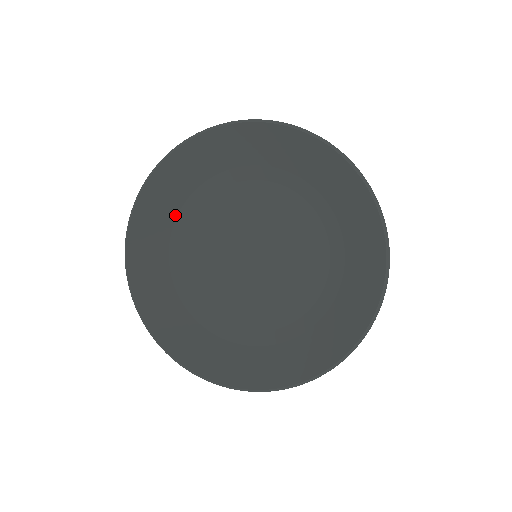
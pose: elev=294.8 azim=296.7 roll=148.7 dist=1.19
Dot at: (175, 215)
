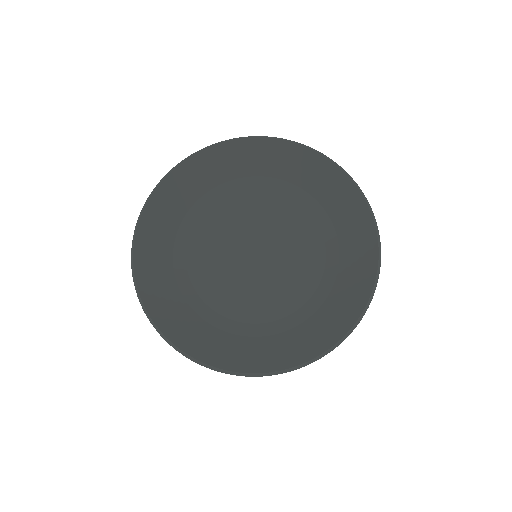
Dot at: (173, 237)
